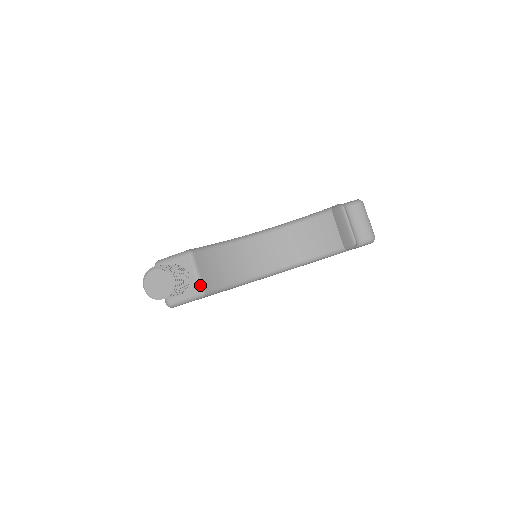
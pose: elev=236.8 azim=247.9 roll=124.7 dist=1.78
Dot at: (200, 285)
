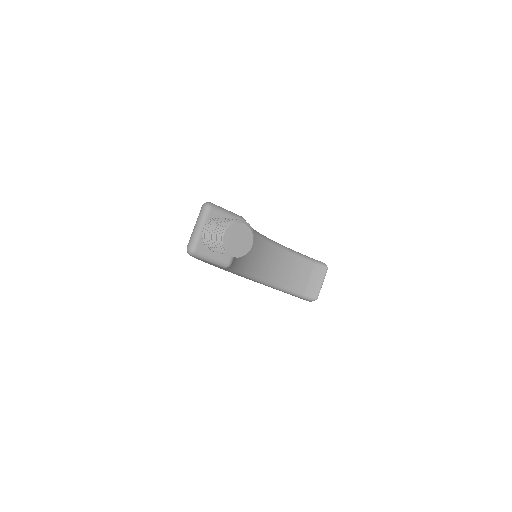
Dot at: occluded
